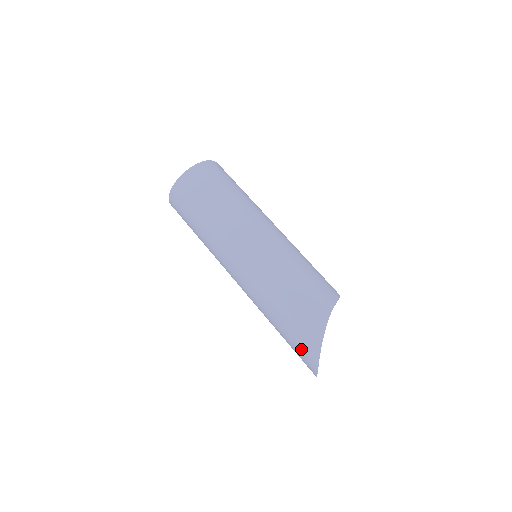
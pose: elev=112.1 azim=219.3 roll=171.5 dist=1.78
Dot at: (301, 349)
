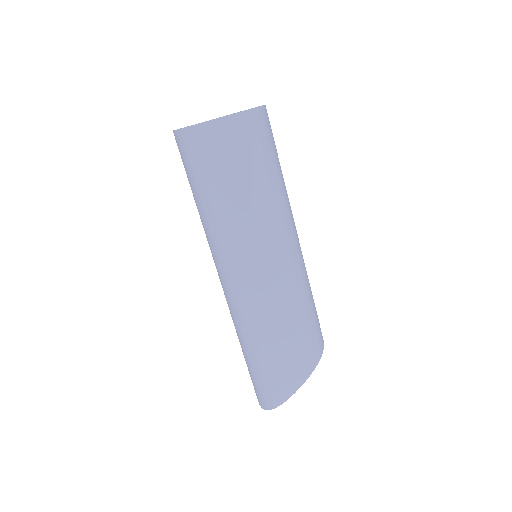
Dot at: (263, 387)
